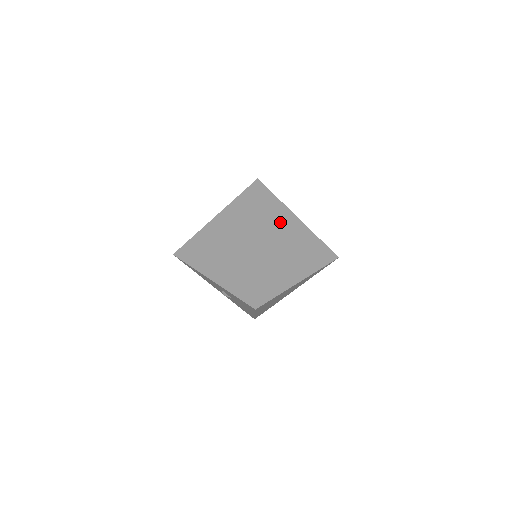
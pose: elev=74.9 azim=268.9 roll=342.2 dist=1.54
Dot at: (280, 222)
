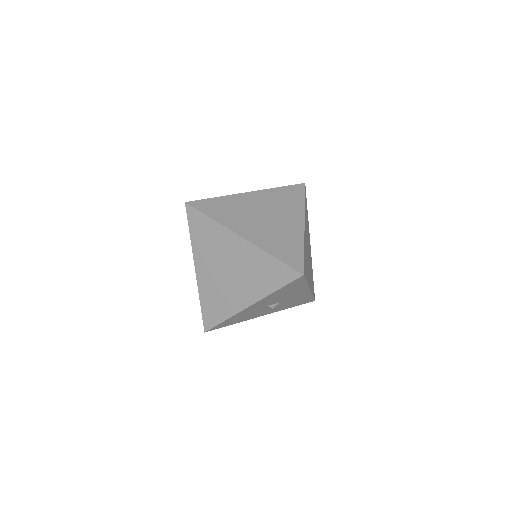
Dot at: (238, 208)
